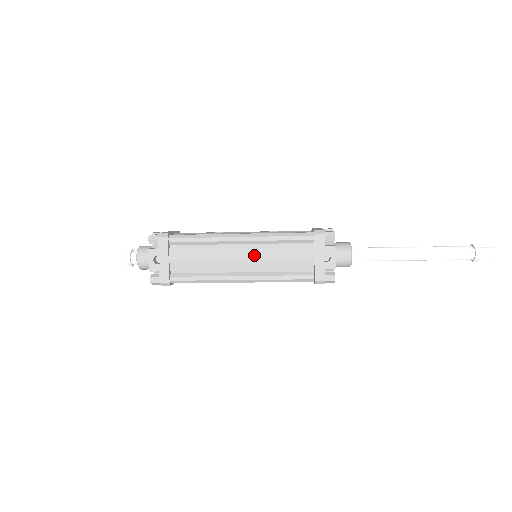
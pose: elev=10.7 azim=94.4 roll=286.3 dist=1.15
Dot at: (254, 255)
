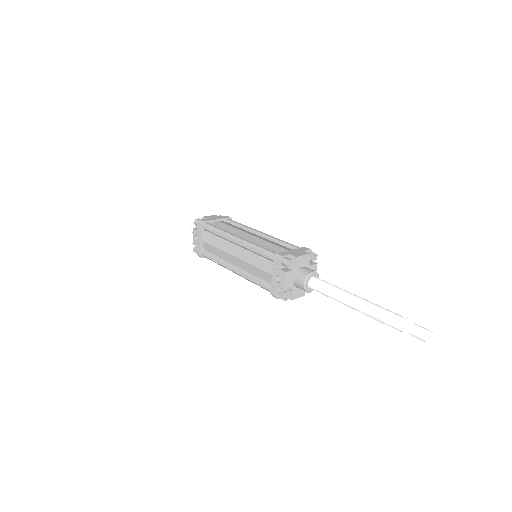
Dot at: (241, 257)
